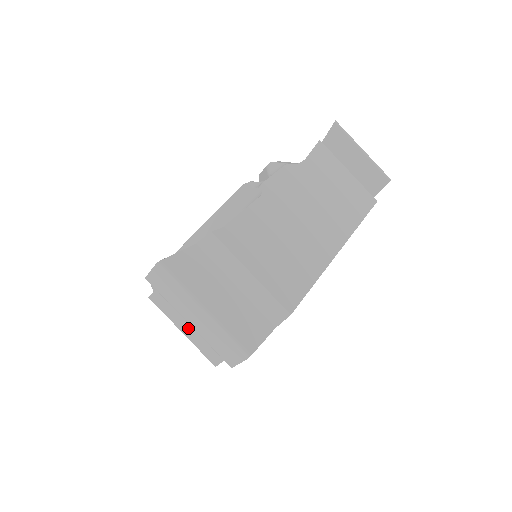
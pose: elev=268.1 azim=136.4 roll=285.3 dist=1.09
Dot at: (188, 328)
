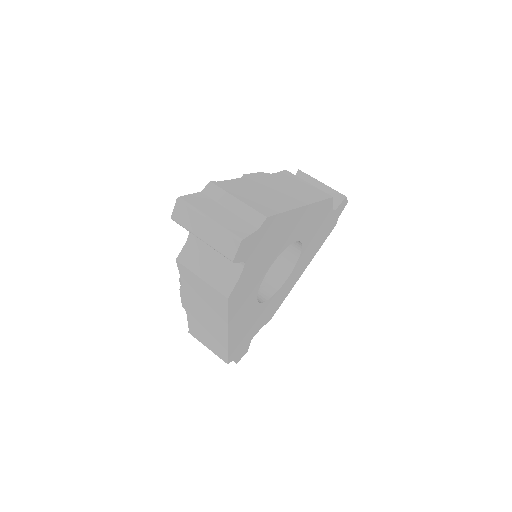
Dot at: (205, 273)
